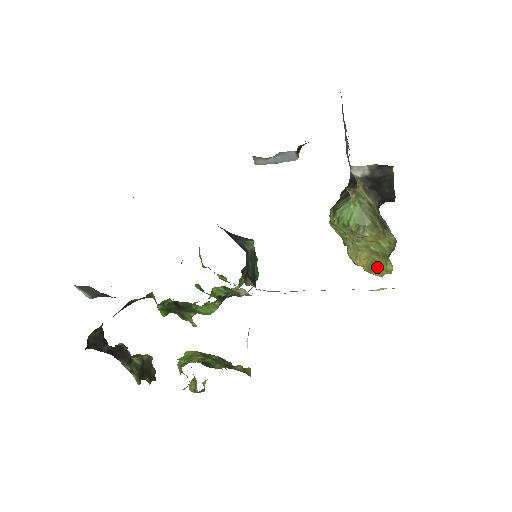
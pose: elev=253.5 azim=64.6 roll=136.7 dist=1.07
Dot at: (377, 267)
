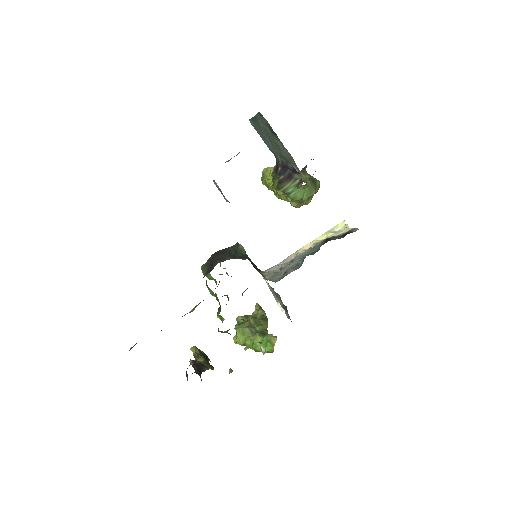
Dot at: (309, 200)
